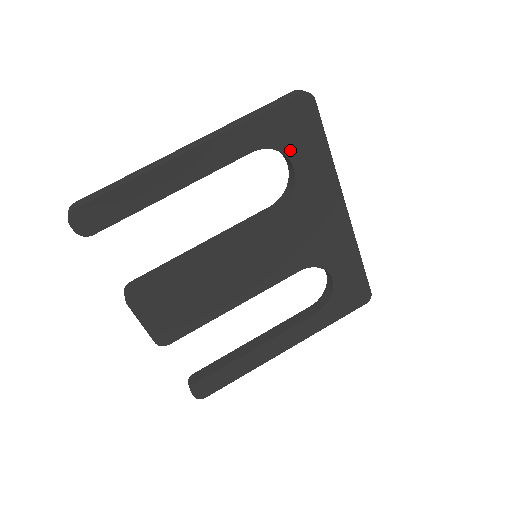
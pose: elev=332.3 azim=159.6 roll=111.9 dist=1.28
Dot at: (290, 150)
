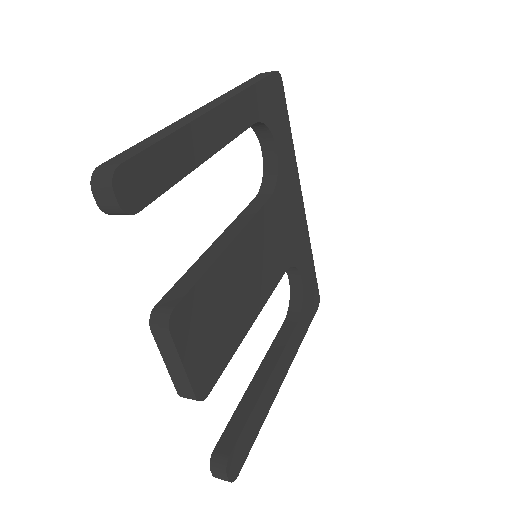
Dot at: (273, 129)
